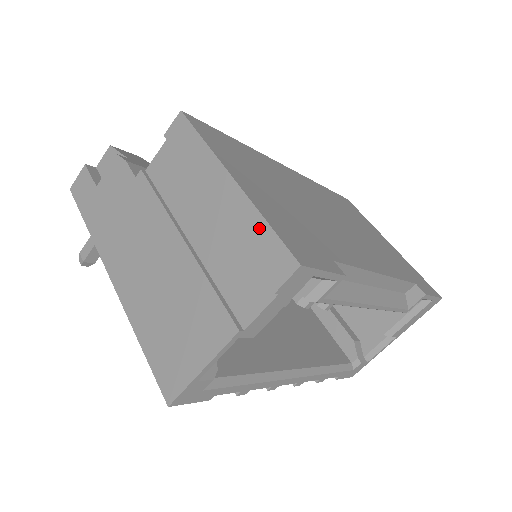
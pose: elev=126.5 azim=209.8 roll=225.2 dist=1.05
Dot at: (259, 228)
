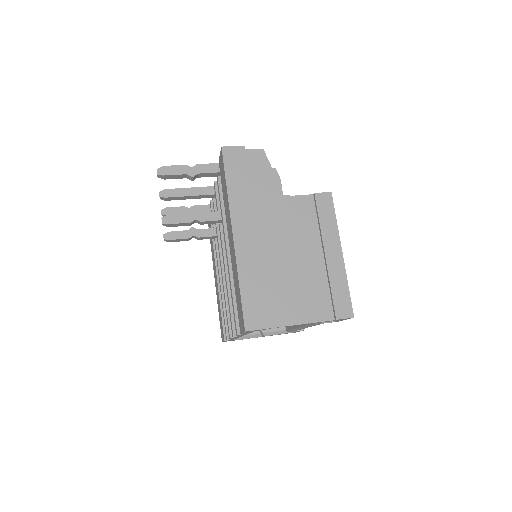
Dot at: (344, 287)
